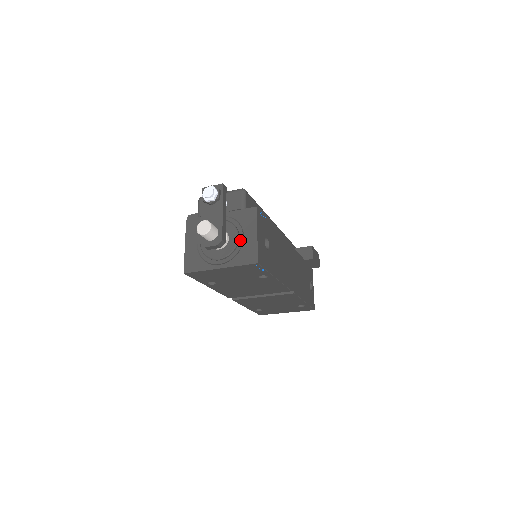
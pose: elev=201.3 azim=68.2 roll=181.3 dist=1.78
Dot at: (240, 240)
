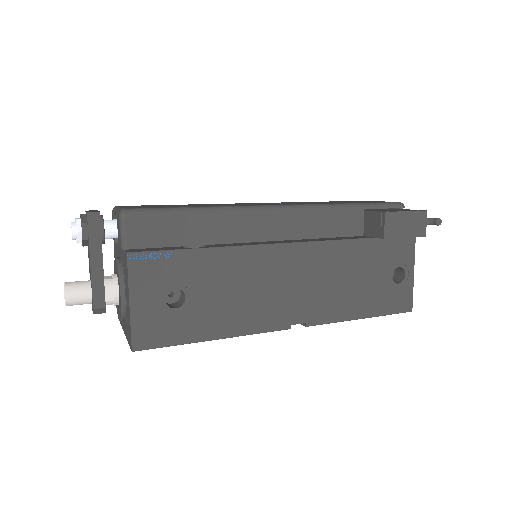
Dot at: (125, 302)
